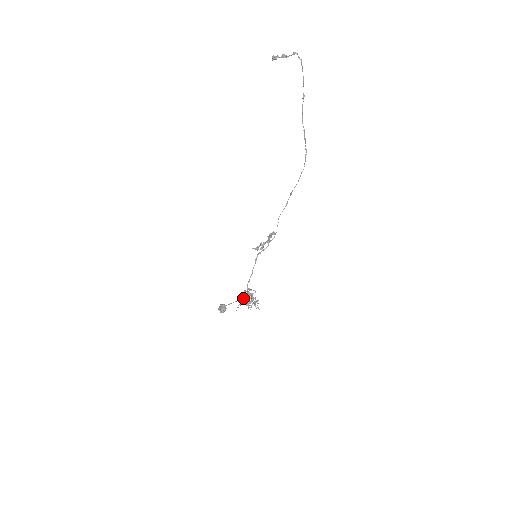
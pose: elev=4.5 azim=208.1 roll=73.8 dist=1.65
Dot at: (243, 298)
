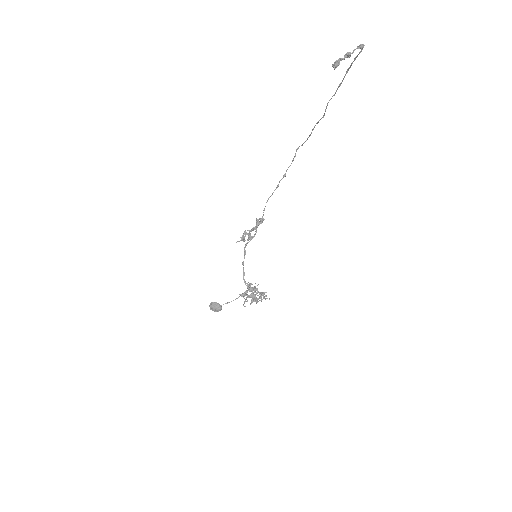
Dot at: (253, 300)
